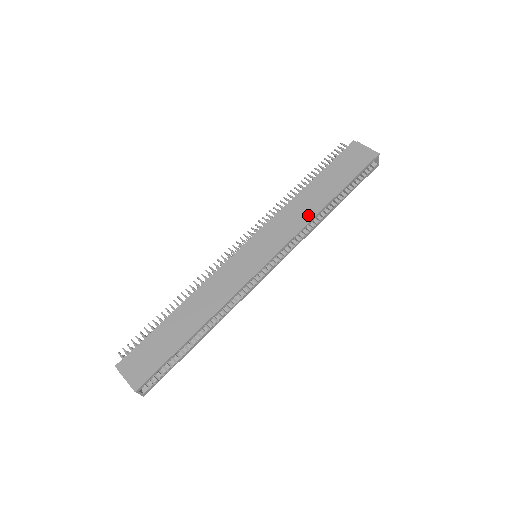
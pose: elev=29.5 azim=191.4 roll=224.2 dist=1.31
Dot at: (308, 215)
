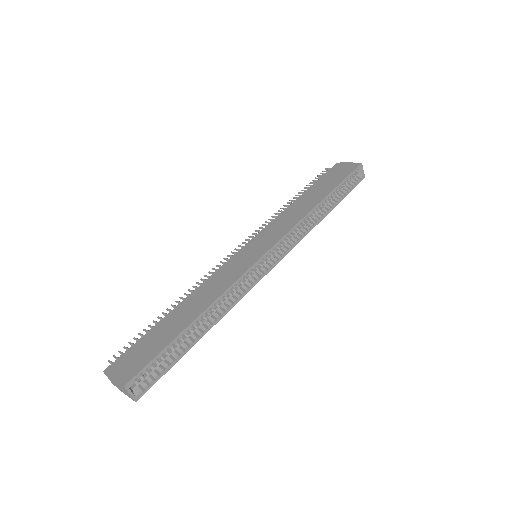
Dot at: (303, 212)
